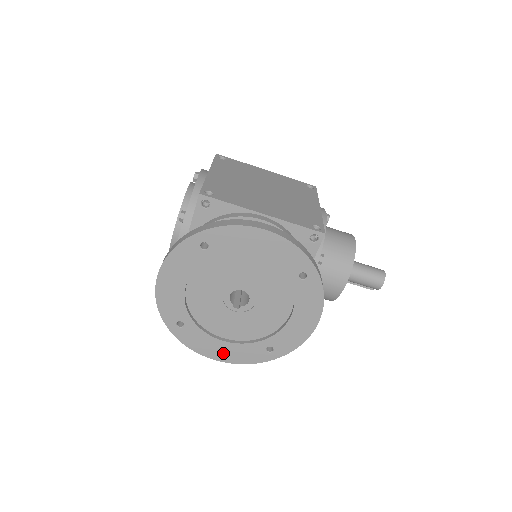
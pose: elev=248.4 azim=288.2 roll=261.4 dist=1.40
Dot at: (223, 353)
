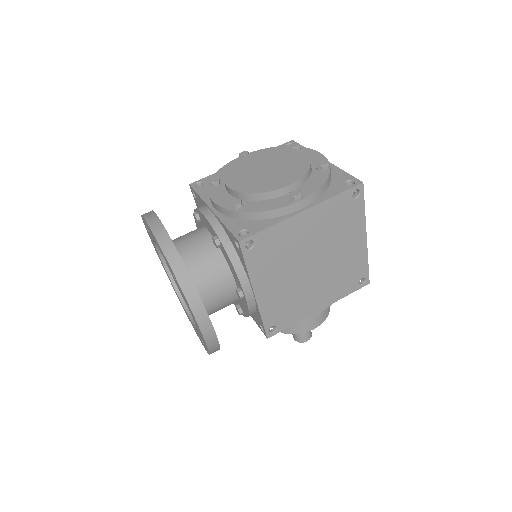
Dot at: (158, 256)
